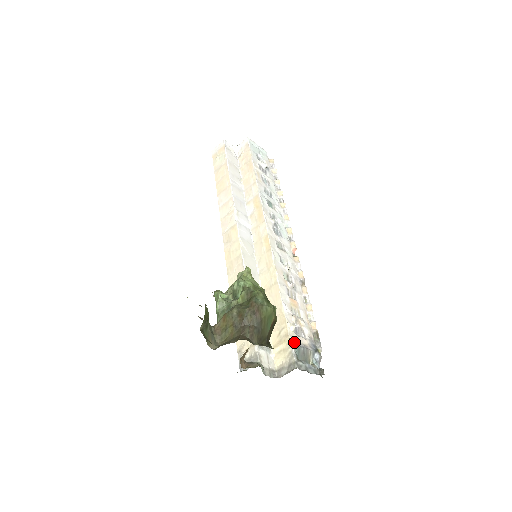
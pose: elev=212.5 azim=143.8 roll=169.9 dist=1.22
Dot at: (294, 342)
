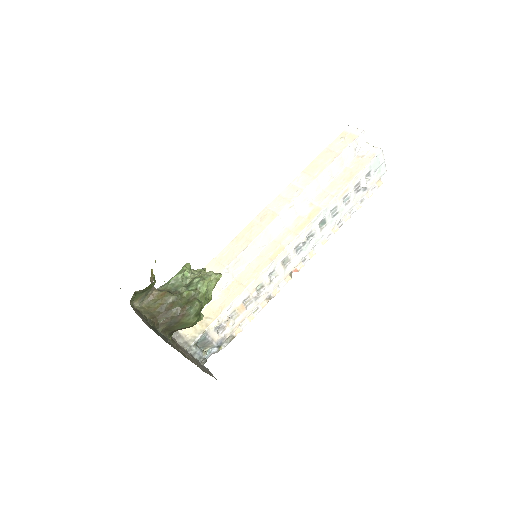
Dot at: (206, 334)
